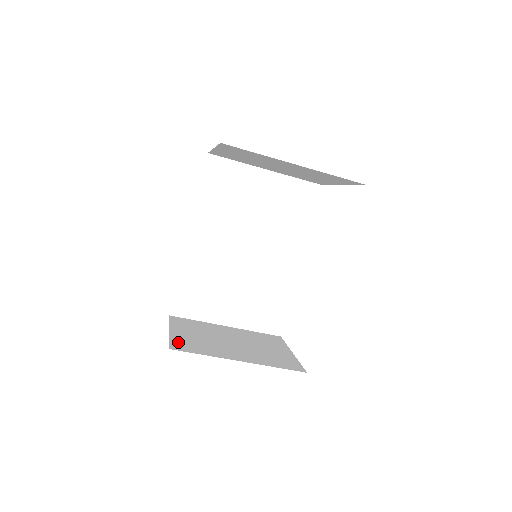
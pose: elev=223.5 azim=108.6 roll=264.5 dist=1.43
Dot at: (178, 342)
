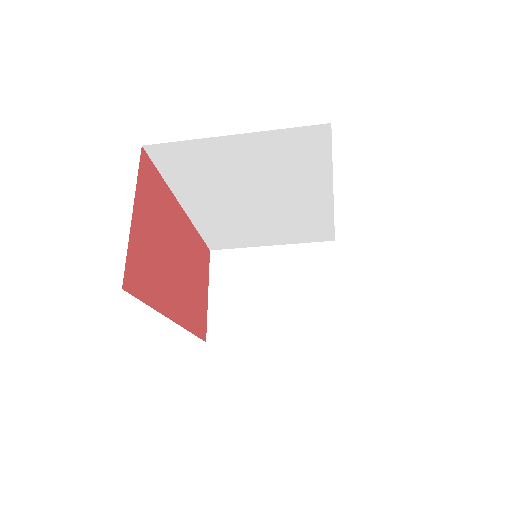
Dot at: (215, 322)
